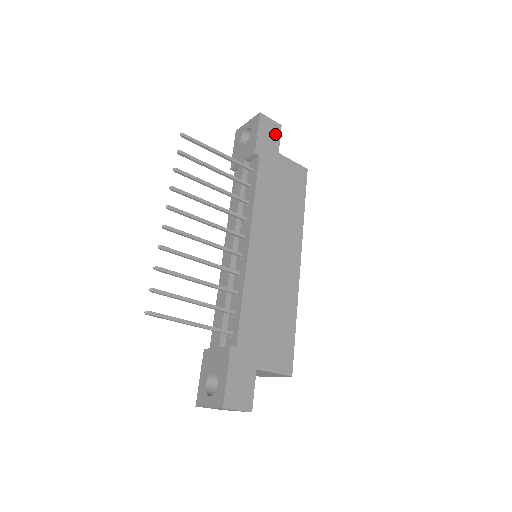
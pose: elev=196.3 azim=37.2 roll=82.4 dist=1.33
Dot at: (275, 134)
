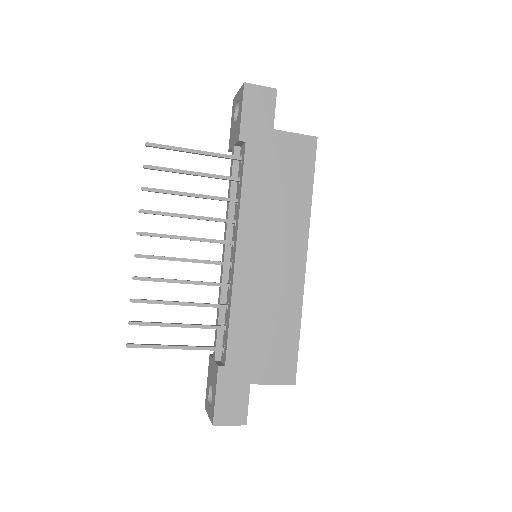
Dot at: (267, 105)
